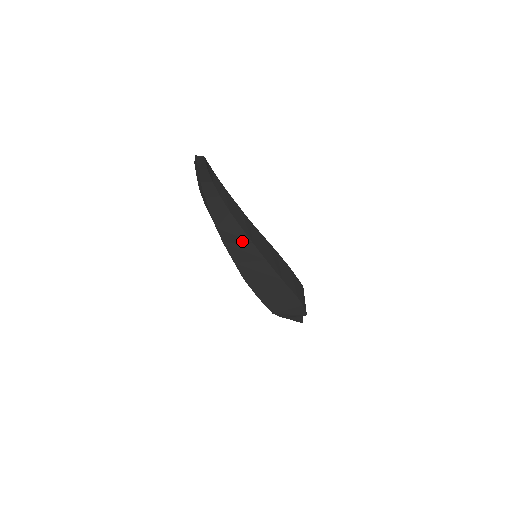
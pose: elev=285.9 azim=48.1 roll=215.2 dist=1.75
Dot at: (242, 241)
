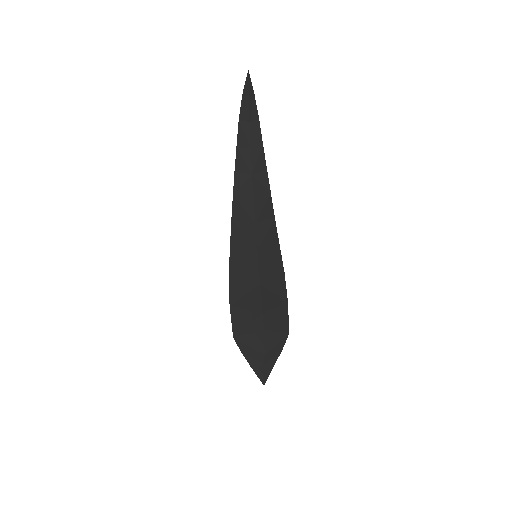
Dot at: (247, 219)
